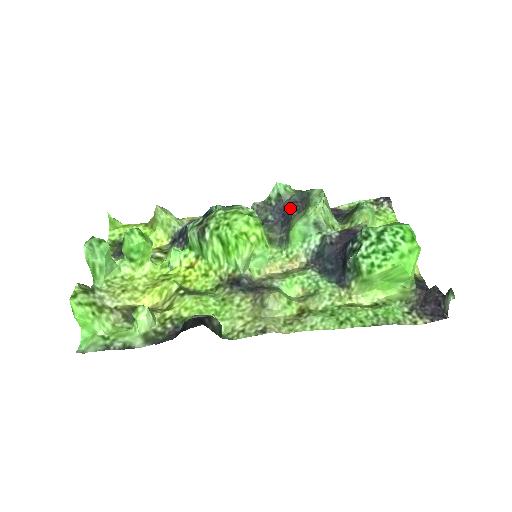
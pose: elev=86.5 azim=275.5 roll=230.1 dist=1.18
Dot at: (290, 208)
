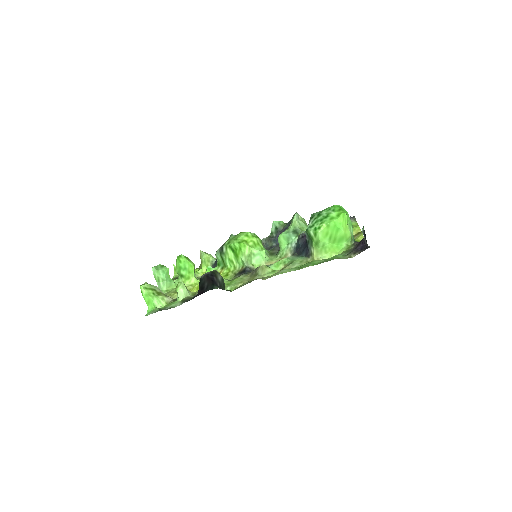
Dot at: occluded
